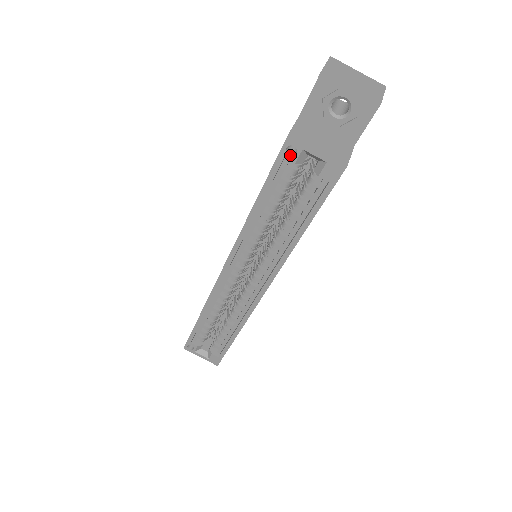
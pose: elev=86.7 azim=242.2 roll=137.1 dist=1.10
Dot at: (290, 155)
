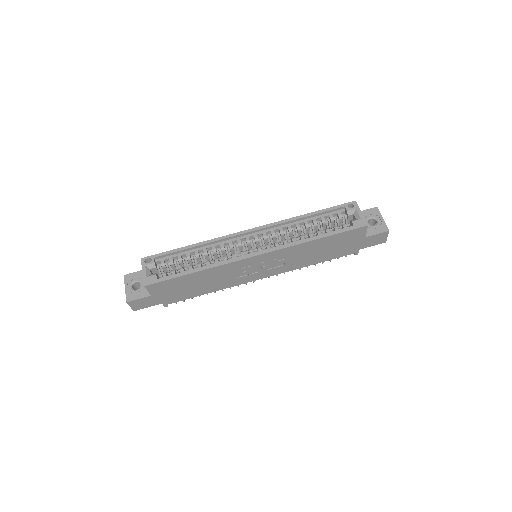
Dot at: occluded
